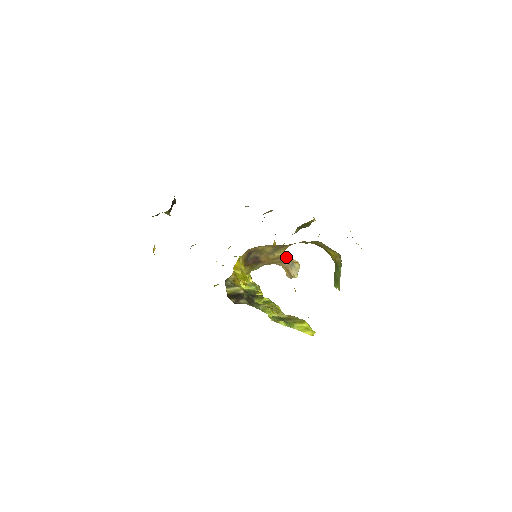
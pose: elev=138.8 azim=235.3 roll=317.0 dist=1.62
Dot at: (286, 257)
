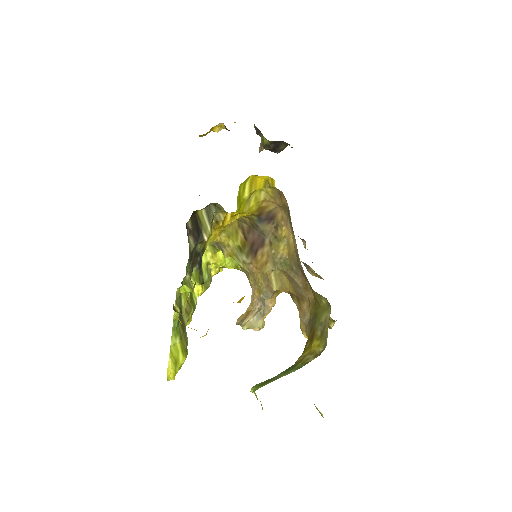
Dot at: (271, 296)
